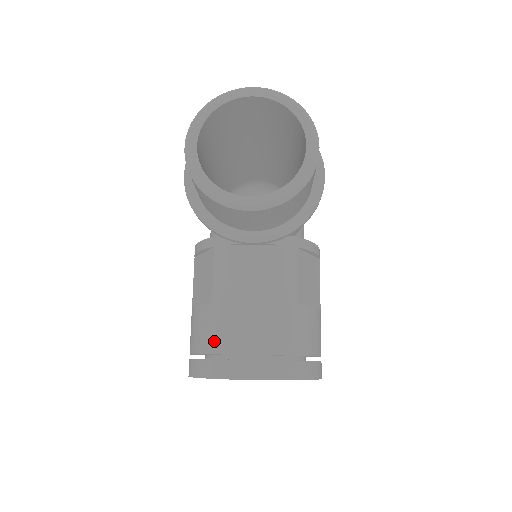
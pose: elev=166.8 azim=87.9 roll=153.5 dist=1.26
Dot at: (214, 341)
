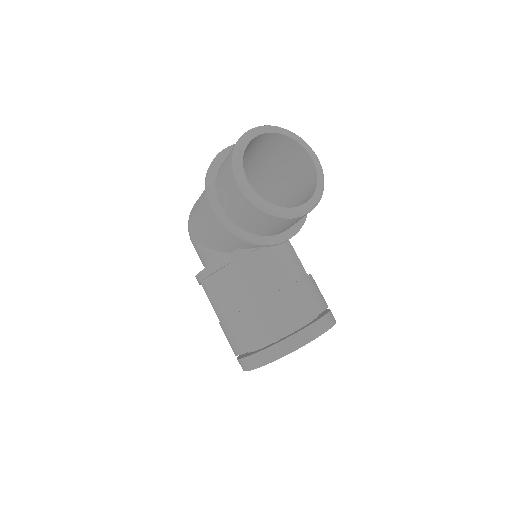
Dot at: (274, 328)
